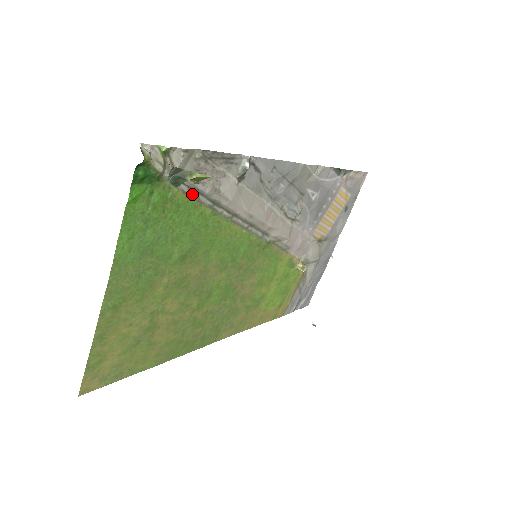
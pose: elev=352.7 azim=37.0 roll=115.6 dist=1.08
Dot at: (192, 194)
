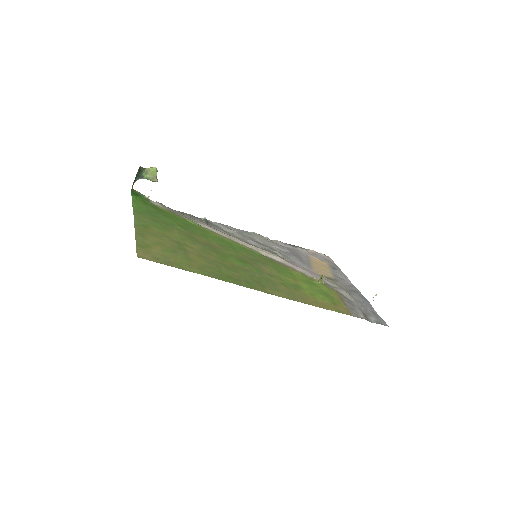
Dot at: (173, 213)
